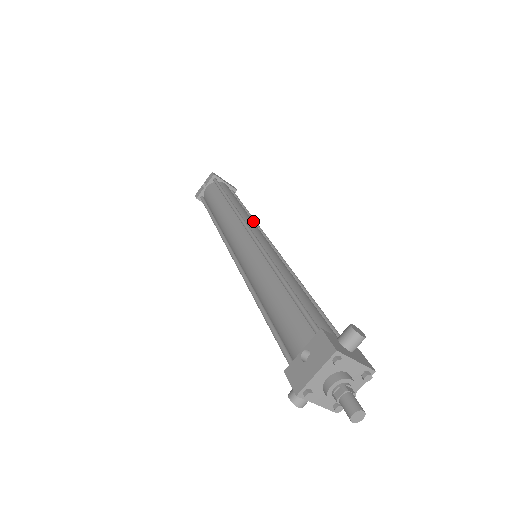
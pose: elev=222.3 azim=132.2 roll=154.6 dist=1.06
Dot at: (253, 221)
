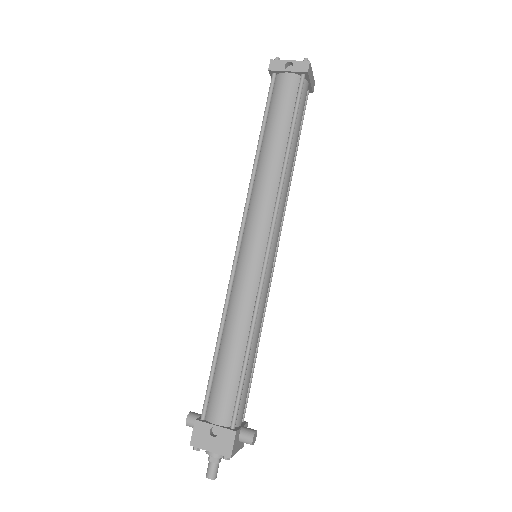
Dot at: (288, 188)
